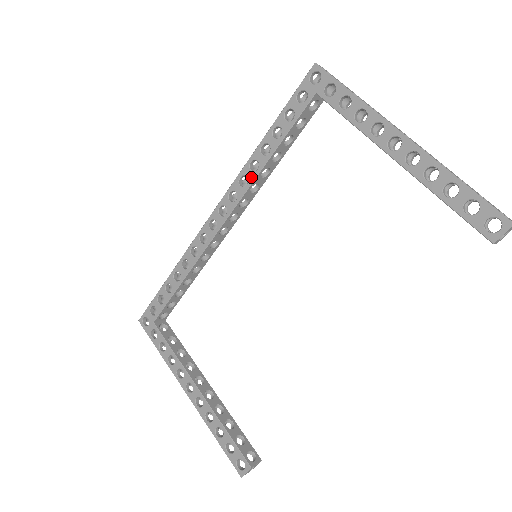
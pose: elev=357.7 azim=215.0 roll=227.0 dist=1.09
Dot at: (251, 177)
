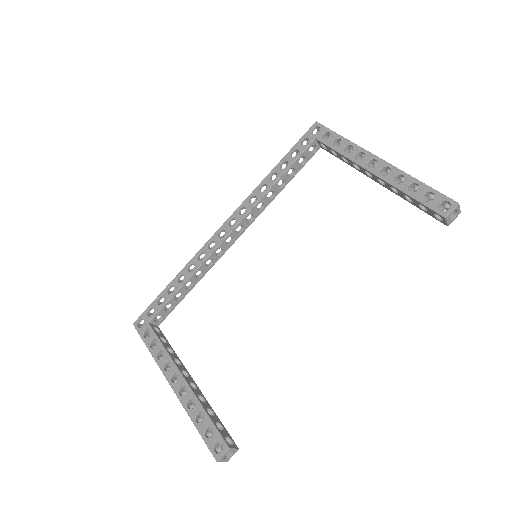
Dot at: (260, 196)
